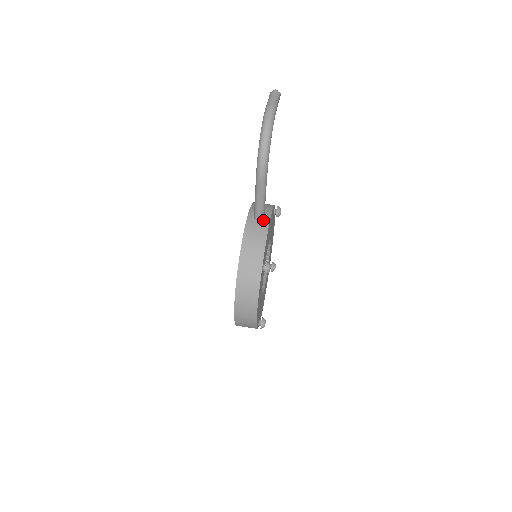
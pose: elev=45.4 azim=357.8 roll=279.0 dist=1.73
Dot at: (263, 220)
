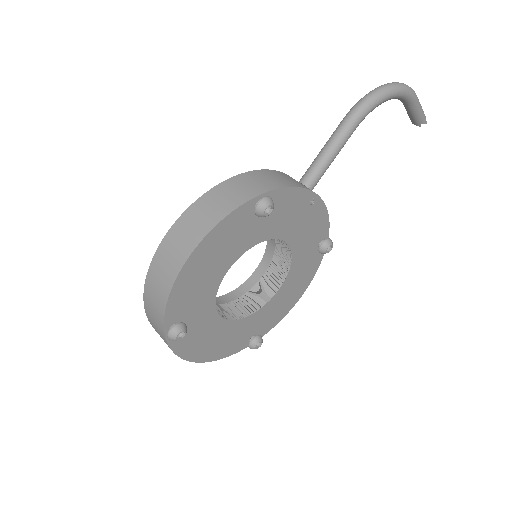
Dot at: occluded
